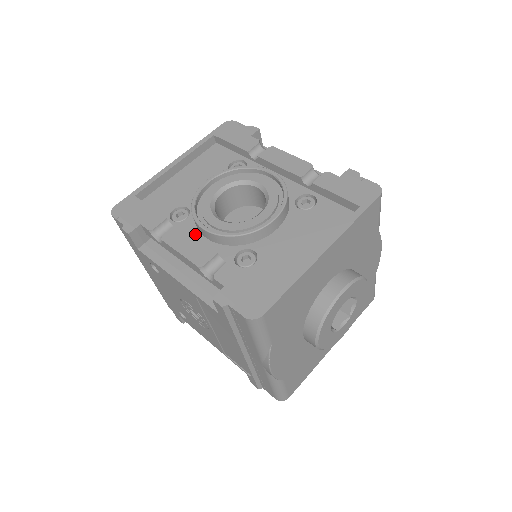
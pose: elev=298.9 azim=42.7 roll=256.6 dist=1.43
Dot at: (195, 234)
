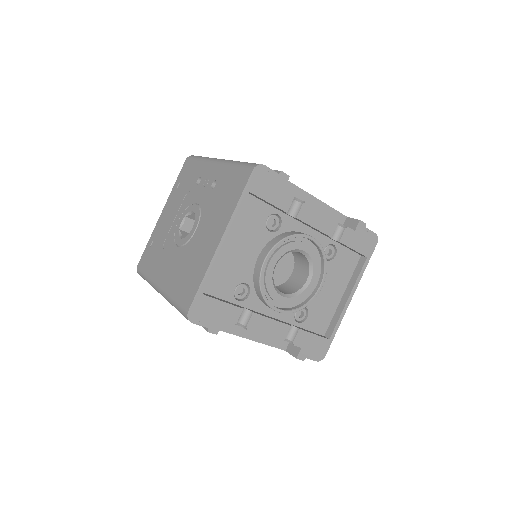
Dot at: (262, 308)
